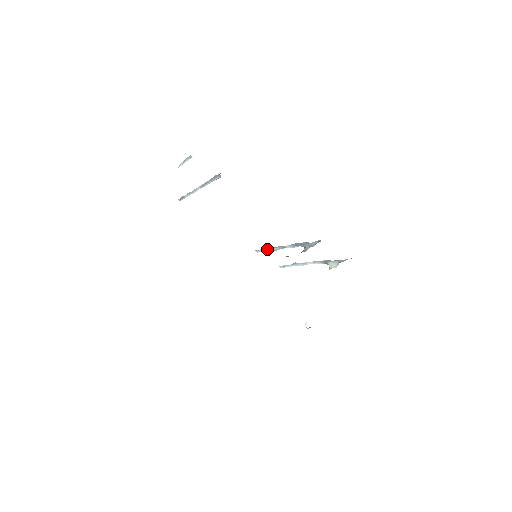
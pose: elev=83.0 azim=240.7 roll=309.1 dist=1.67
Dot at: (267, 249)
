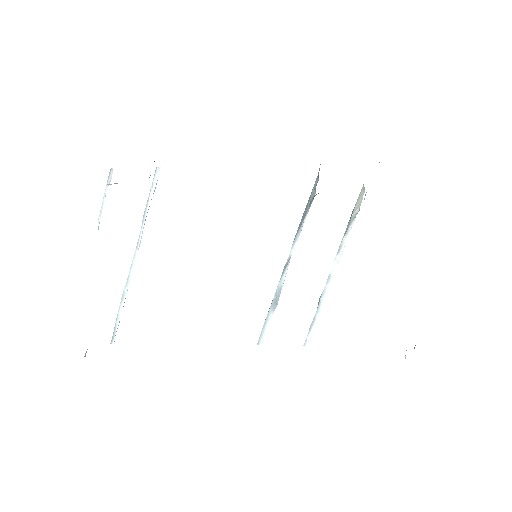
Dot at: occluded
